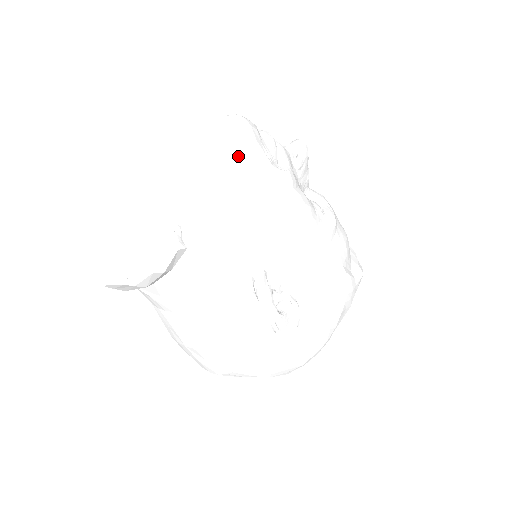
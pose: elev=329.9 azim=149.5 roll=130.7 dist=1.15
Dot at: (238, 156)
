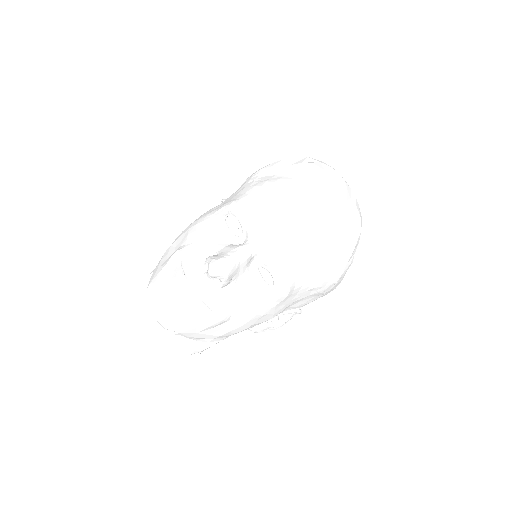
Dot at: (182, 335)
